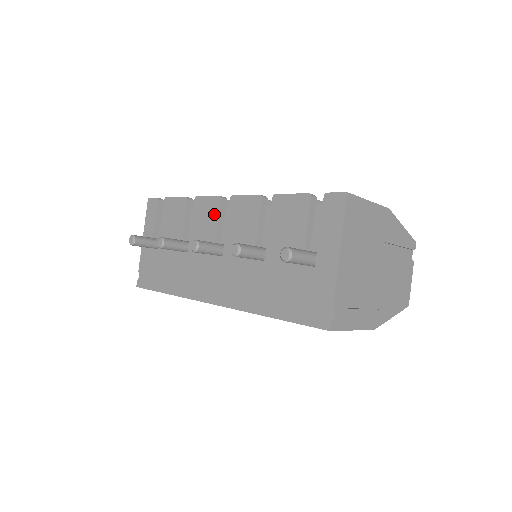
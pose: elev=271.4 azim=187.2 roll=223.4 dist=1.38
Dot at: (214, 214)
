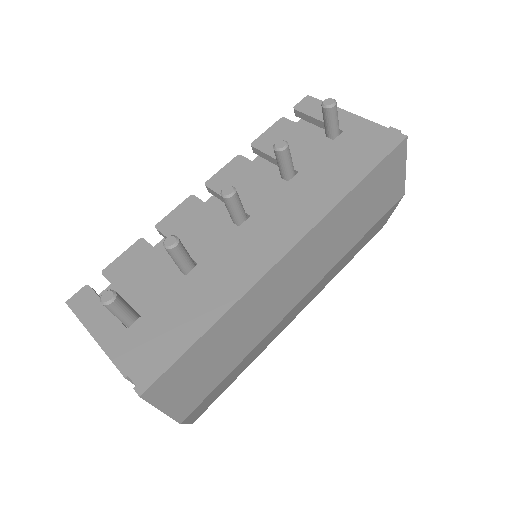
Dot at: (199, 209)
